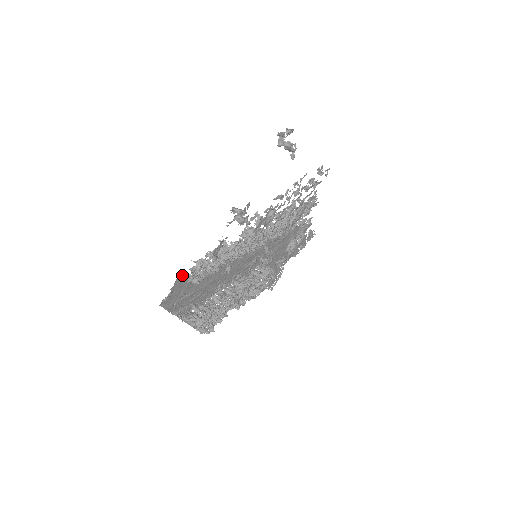
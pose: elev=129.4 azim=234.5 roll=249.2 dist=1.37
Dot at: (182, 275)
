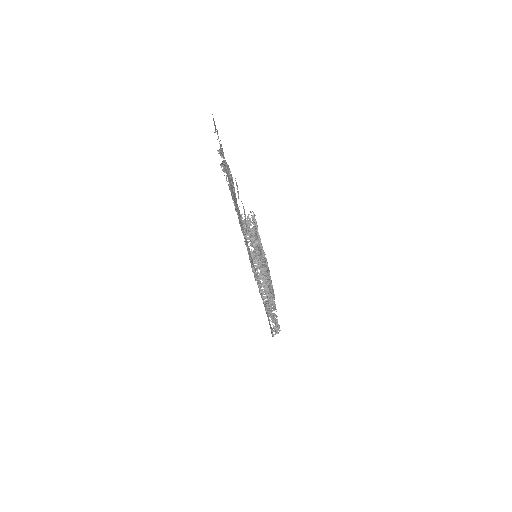
Dot at: (271, 333)
